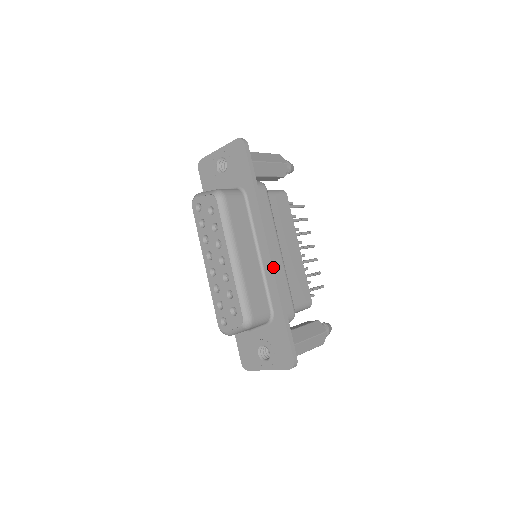
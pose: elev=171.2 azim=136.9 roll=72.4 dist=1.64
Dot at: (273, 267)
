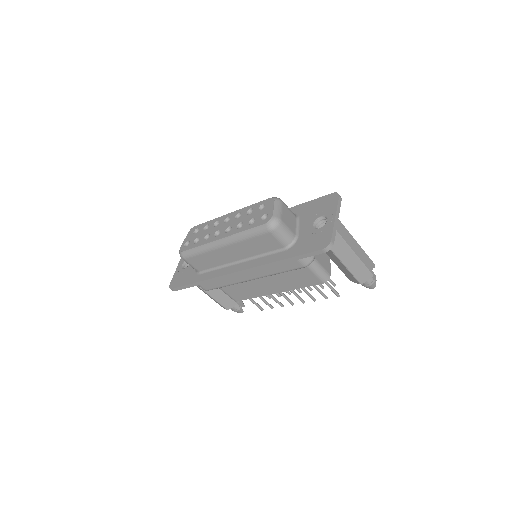
Dot at: occluded
